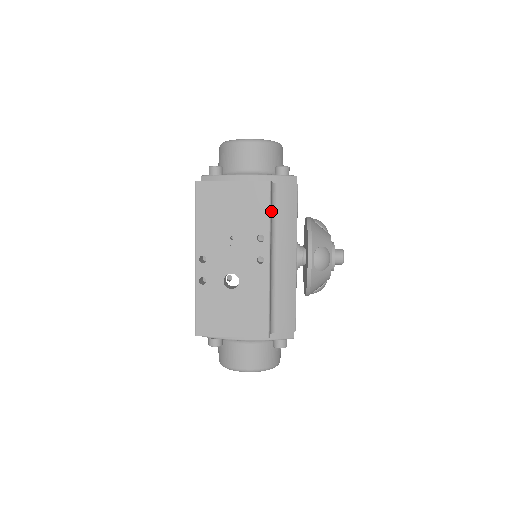
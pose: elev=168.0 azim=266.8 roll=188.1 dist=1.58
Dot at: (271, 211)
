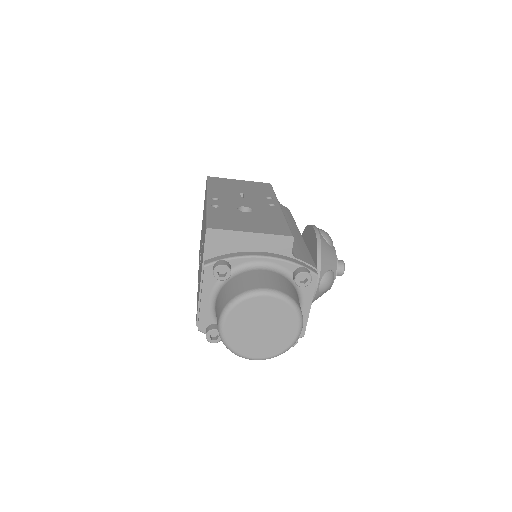
Dot at: occluded
